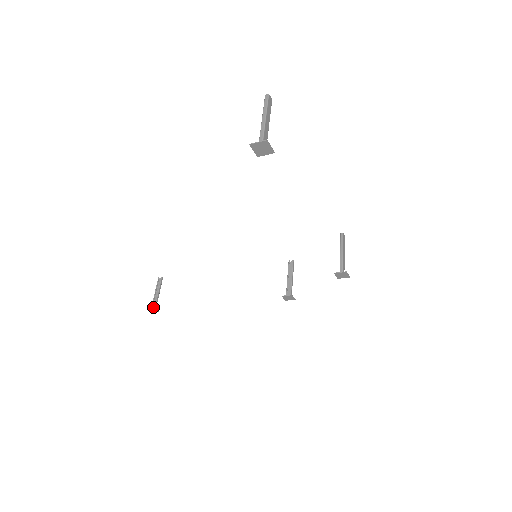
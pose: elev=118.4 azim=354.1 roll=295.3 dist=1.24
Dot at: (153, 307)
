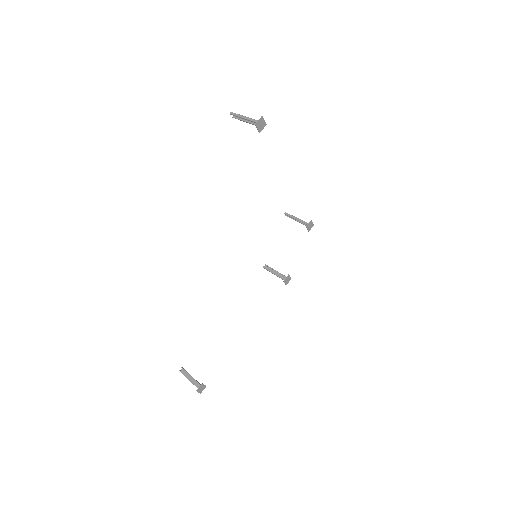
Dot at: (201, 384)
